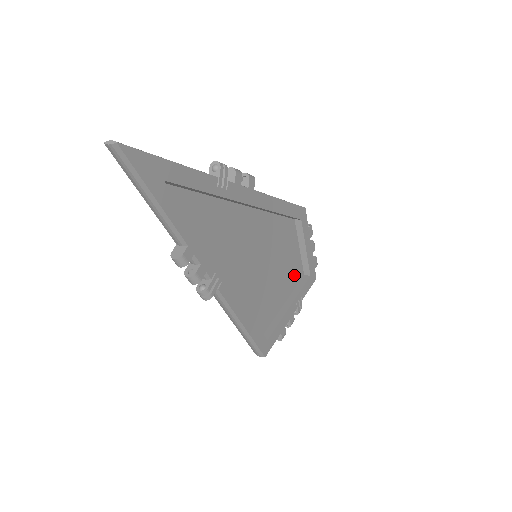
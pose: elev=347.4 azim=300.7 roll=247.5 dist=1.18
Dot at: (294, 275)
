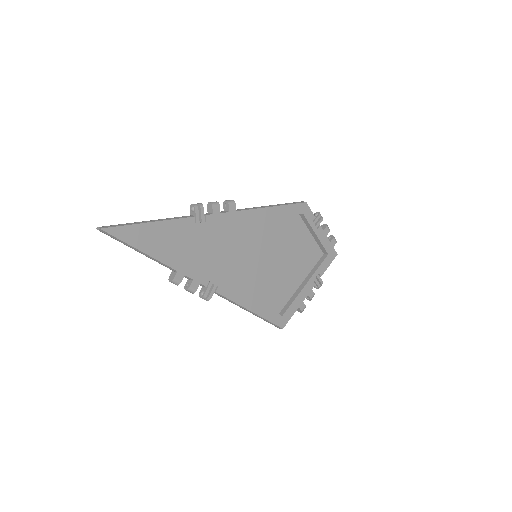
Dot at: (310, 257)
